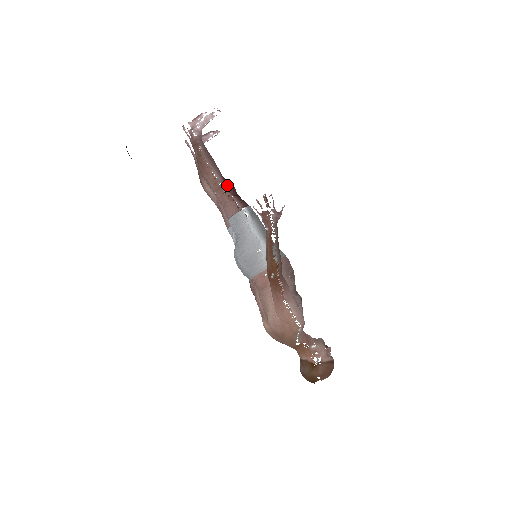
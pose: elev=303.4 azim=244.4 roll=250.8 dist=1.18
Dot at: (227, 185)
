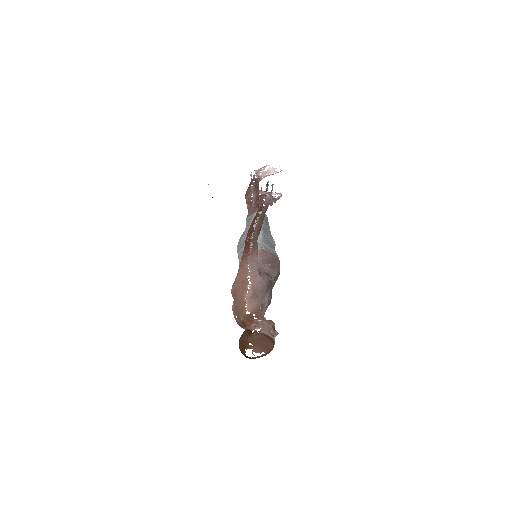
Dot at: (258, 202)
